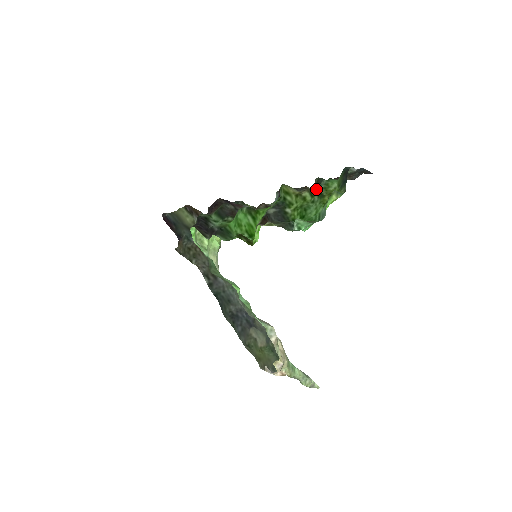
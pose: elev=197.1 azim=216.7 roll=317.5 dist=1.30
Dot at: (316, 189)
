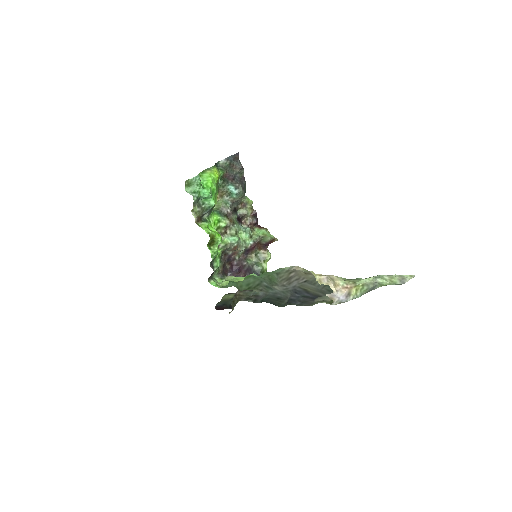
Dot at: (218, 187)
